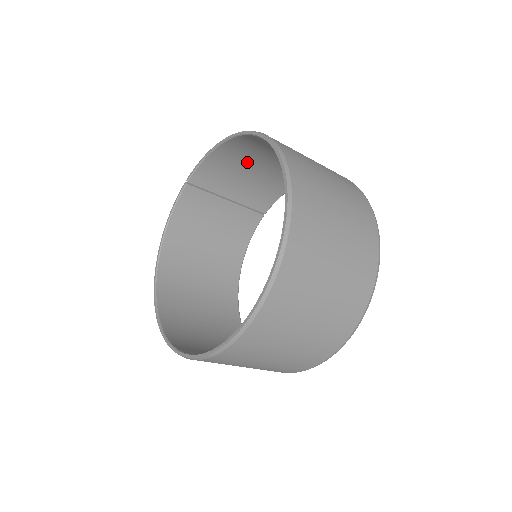
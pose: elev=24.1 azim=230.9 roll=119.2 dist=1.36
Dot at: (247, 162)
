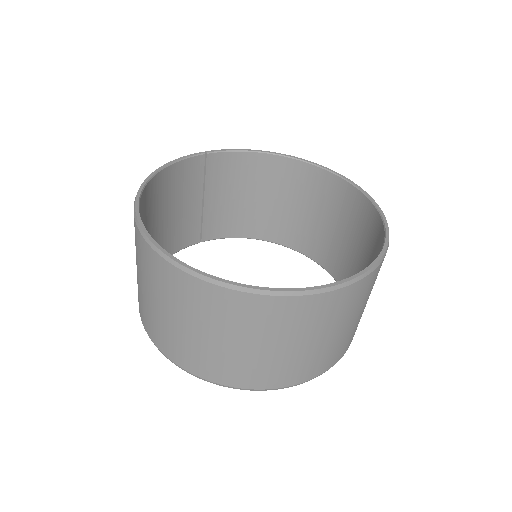
Dot at: (256, 185)
